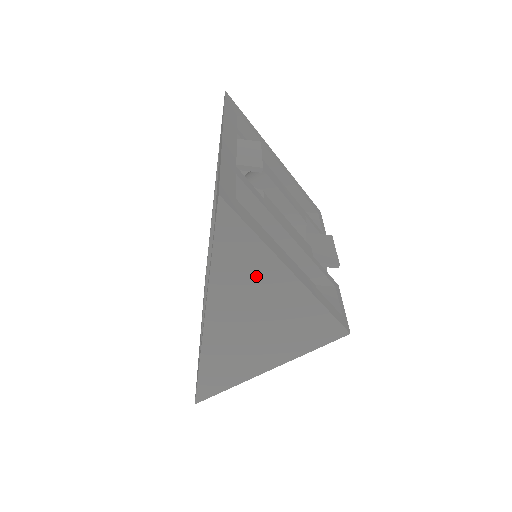
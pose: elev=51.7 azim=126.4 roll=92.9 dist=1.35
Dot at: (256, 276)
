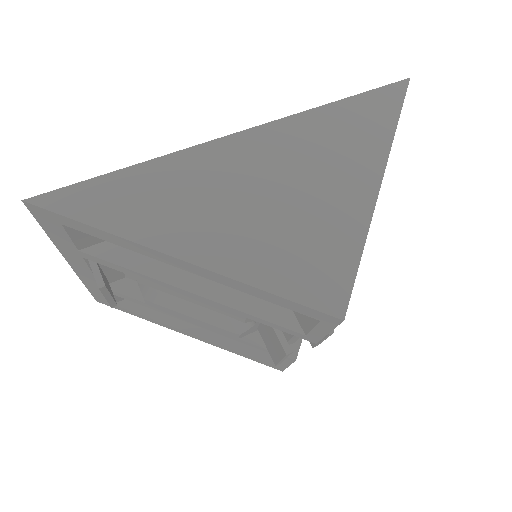
Dot at: (350, 149)
